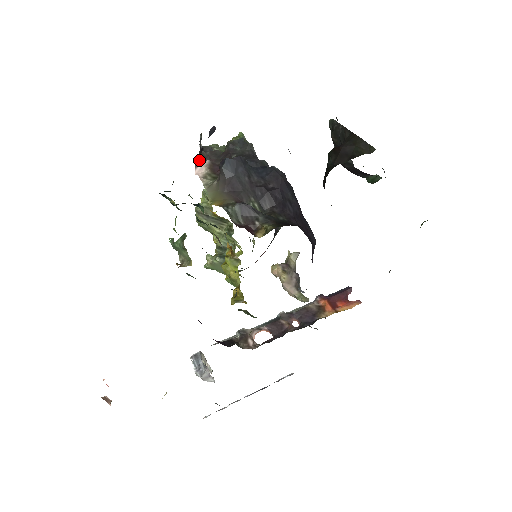
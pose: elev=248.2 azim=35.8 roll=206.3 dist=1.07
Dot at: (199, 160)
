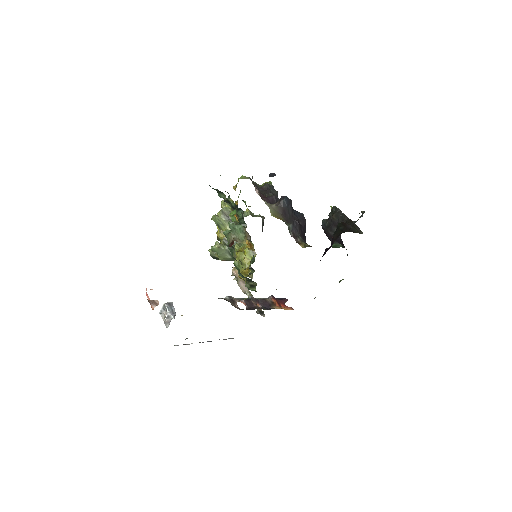
Dot at: occluded
